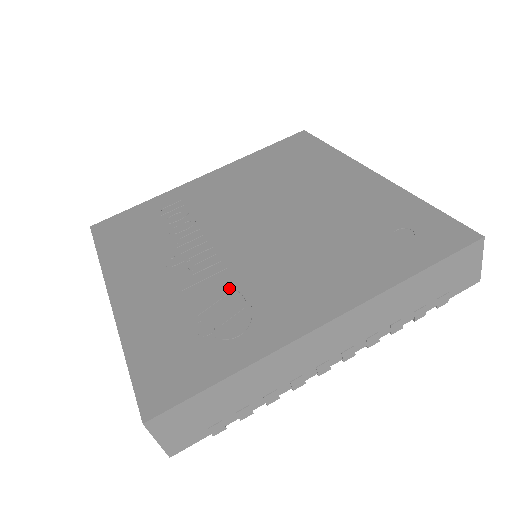
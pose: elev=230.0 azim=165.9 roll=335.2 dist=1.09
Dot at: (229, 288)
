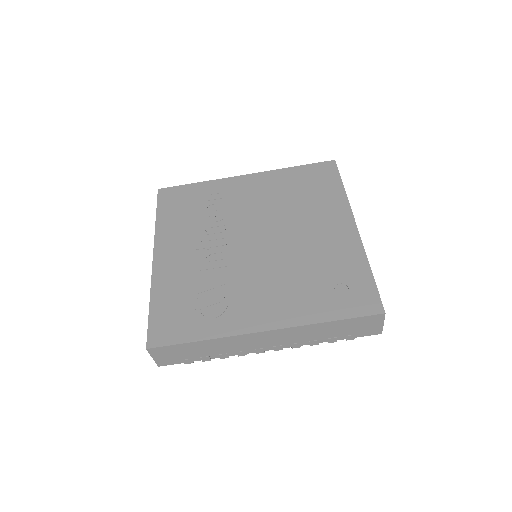
Dot at: (223, 282)
